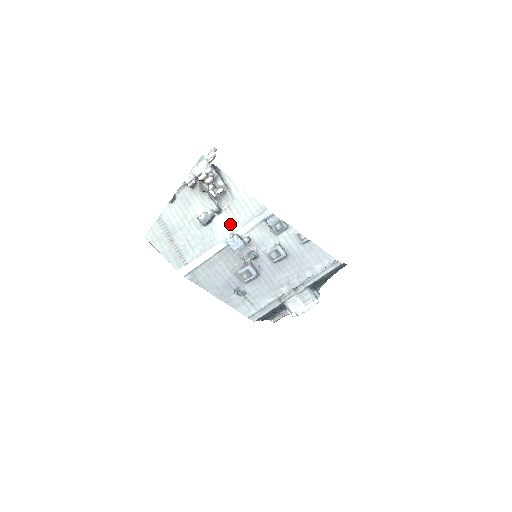
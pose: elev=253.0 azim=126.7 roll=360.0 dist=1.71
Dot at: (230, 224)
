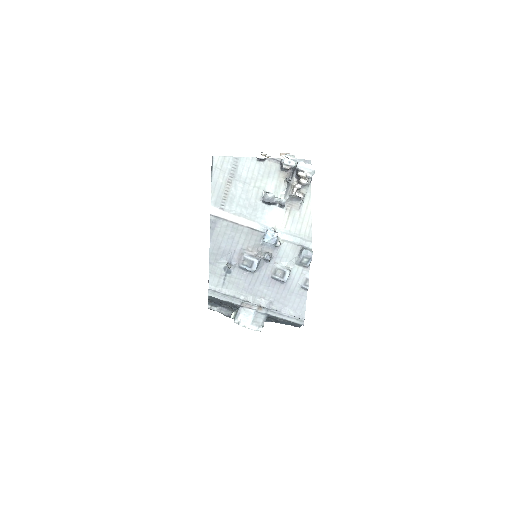
Dot at: (279, 221)
